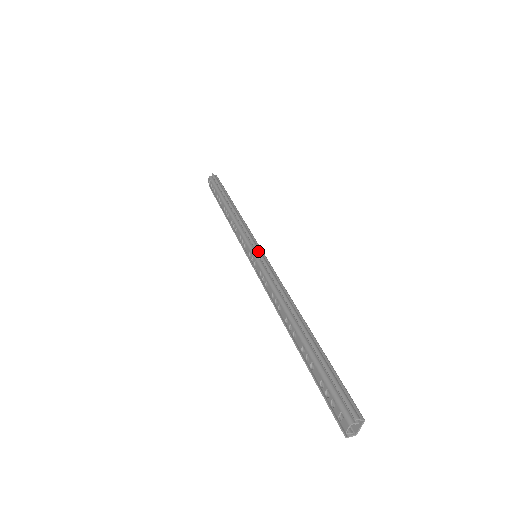
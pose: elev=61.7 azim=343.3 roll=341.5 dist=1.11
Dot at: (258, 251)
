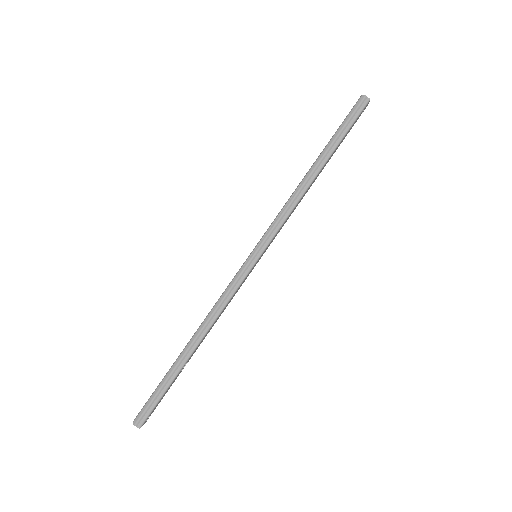
Dot at: (250, 259)
